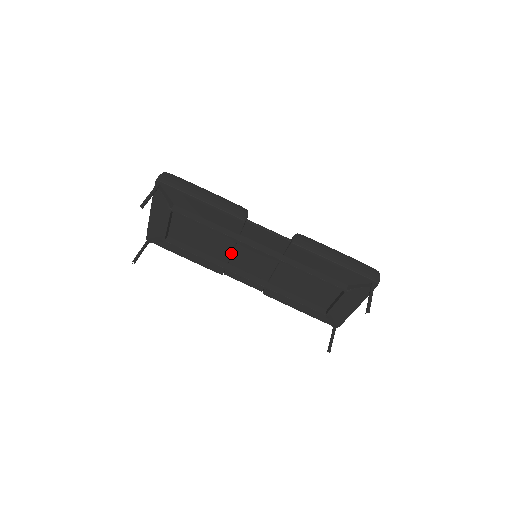
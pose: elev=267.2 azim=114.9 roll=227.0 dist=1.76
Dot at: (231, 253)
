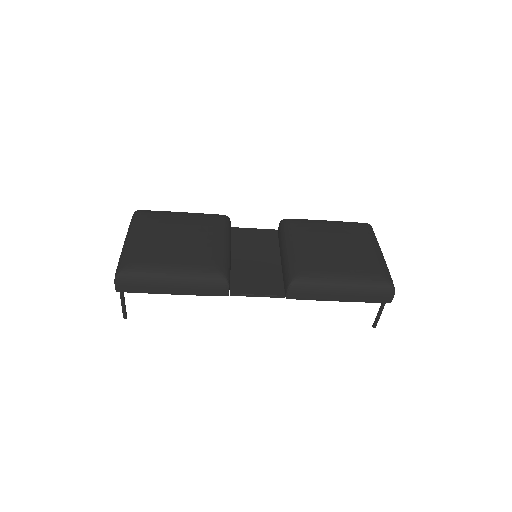
Dot at: occluded
